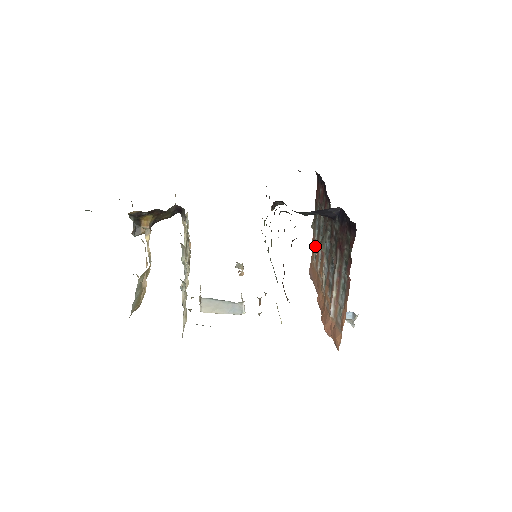
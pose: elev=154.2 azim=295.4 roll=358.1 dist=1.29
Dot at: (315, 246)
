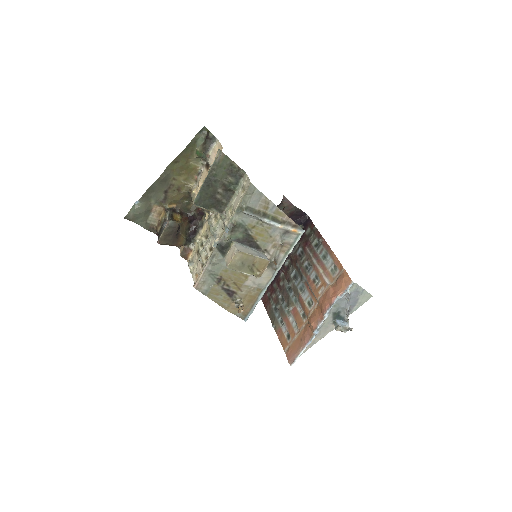
Dot at: (284, 331)
